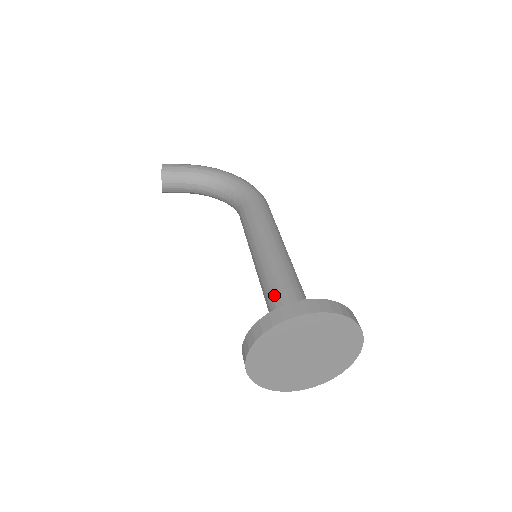
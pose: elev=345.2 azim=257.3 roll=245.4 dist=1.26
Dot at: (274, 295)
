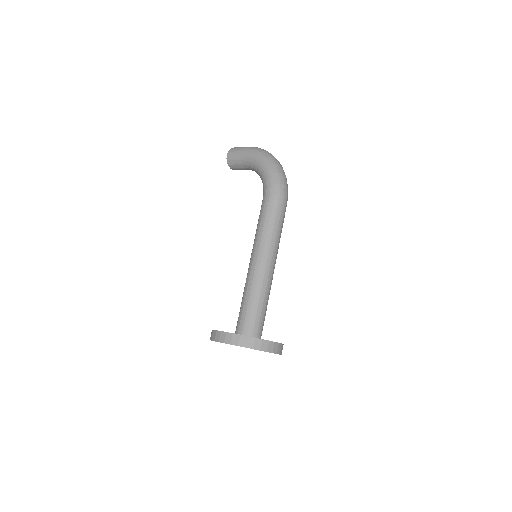
Dot at: (241, 302)
